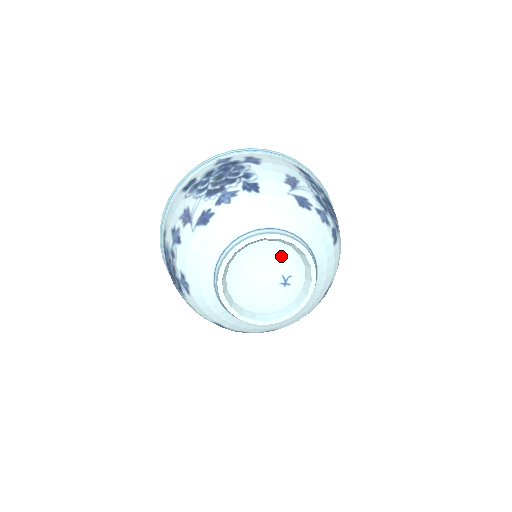
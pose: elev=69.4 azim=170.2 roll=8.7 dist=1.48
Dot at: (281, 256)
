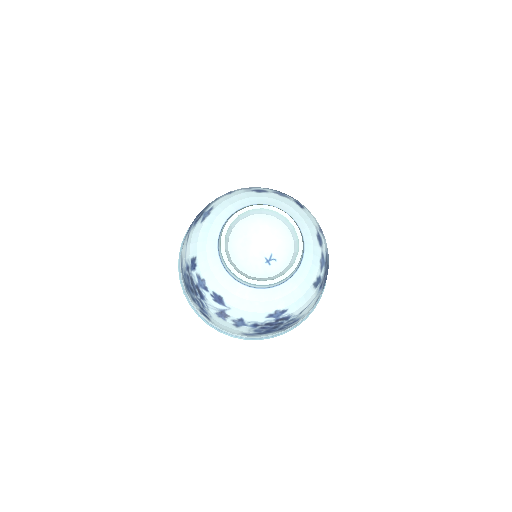
Dot at: (283, 242)
